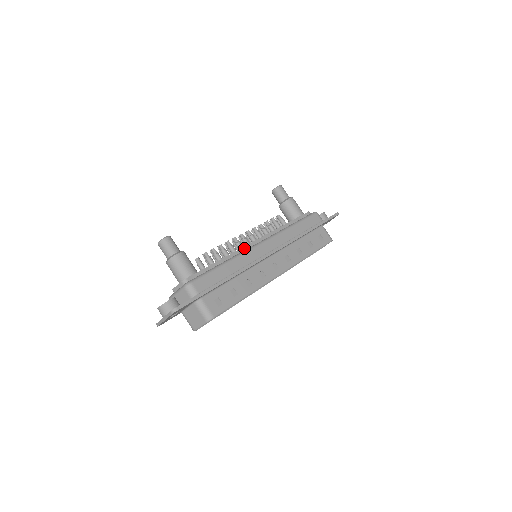
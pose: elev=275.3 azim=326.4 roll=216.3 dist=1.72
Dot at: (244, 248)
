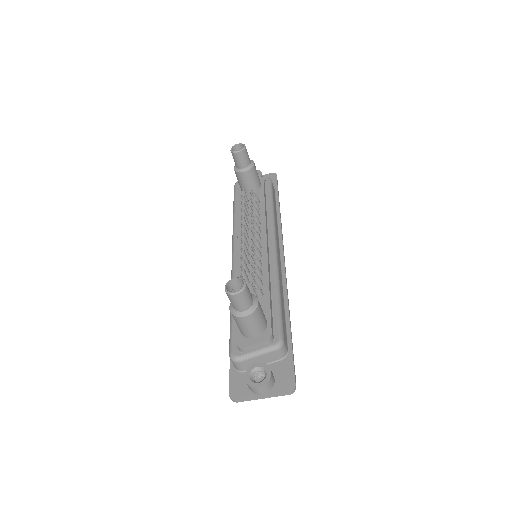
Dot at: (268, 258)
